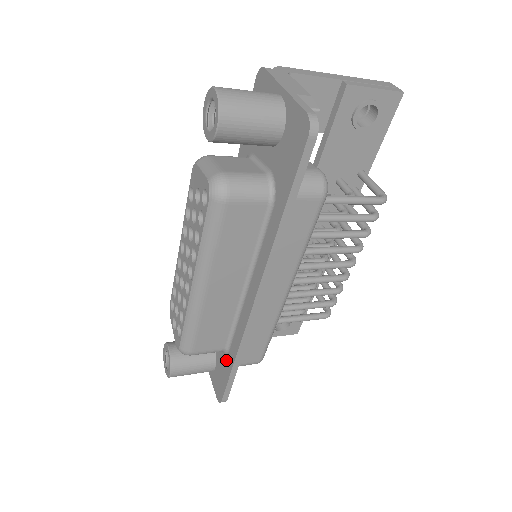
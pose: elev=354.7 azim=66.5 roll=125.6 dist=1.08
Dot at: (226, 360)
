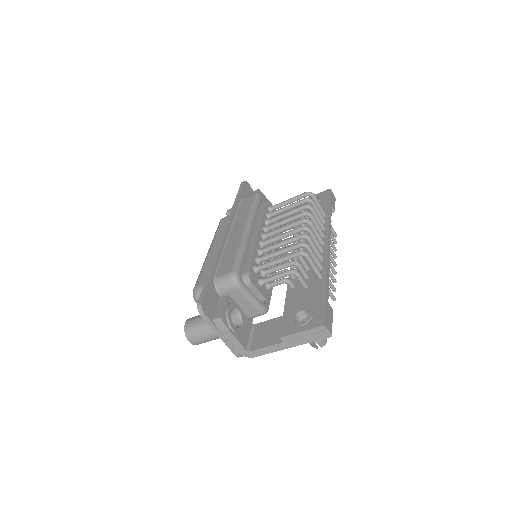
Dot at: occluded
